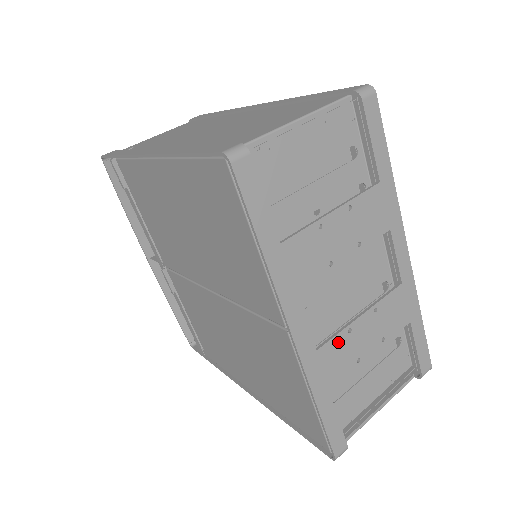
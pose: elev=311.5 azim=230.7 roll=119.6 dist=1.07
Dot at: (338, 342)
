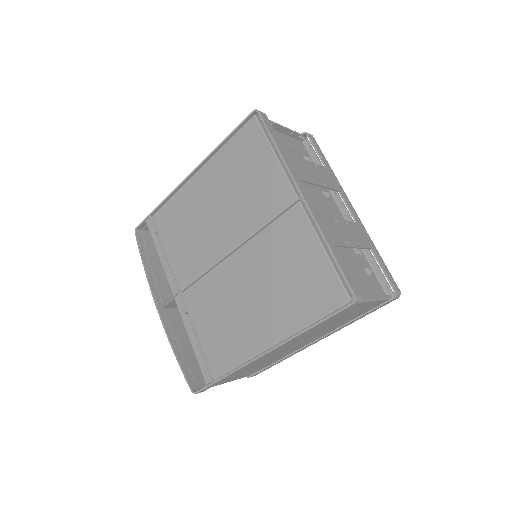
Dot at: (331, 222)
